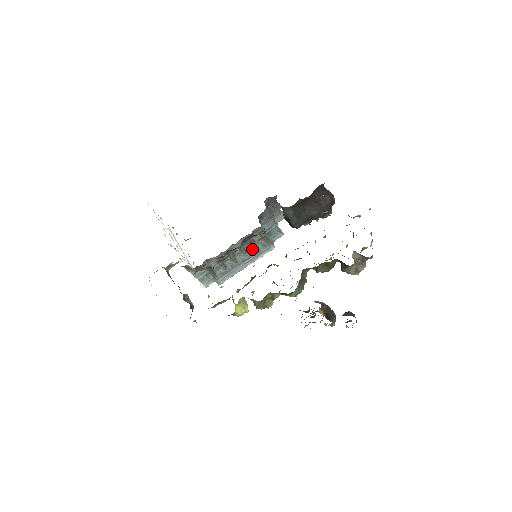
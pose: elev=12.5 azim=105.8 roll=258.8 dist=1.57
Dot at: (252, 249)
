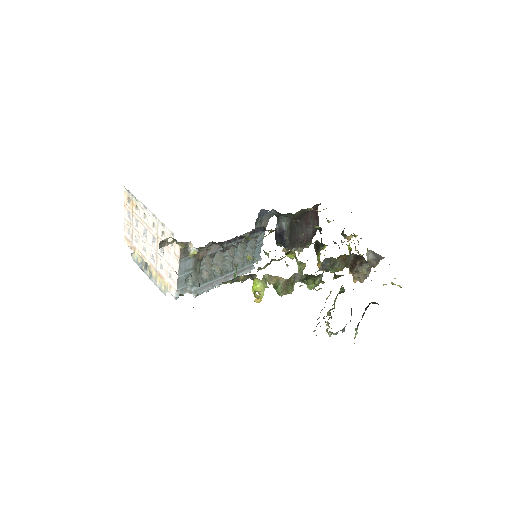
Dot at: (237, 261)
